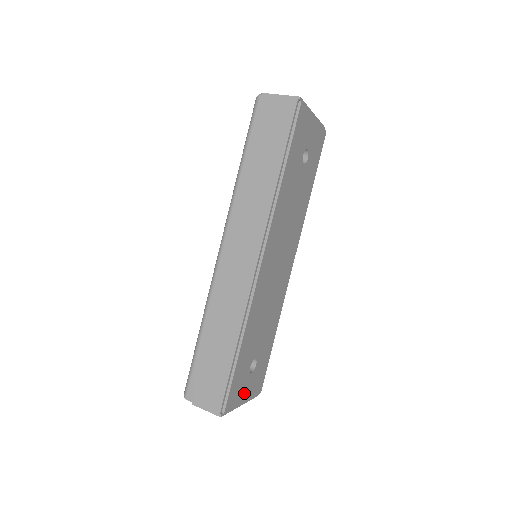
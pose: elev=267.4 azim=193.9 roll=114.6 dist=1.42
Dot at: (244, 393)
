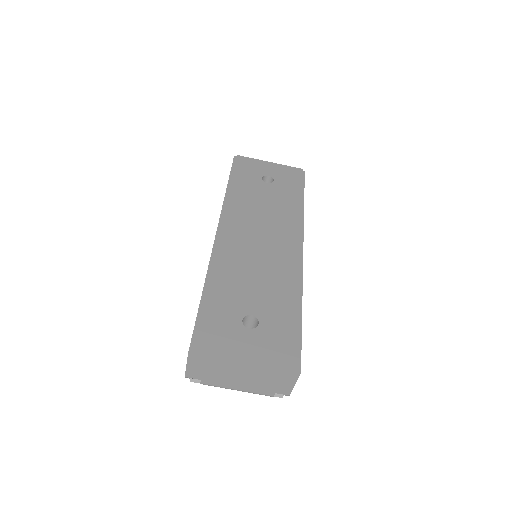
Dot at: (241, 348)
